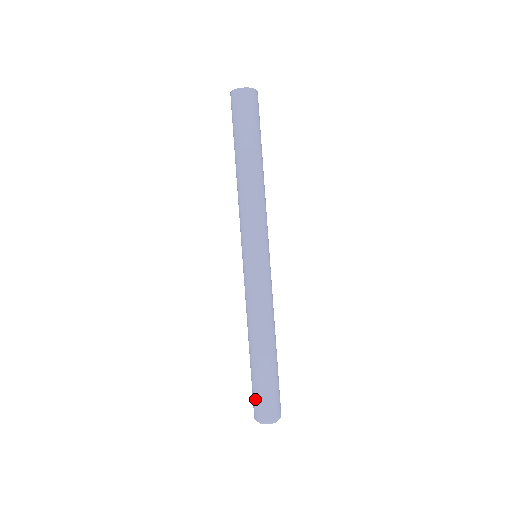
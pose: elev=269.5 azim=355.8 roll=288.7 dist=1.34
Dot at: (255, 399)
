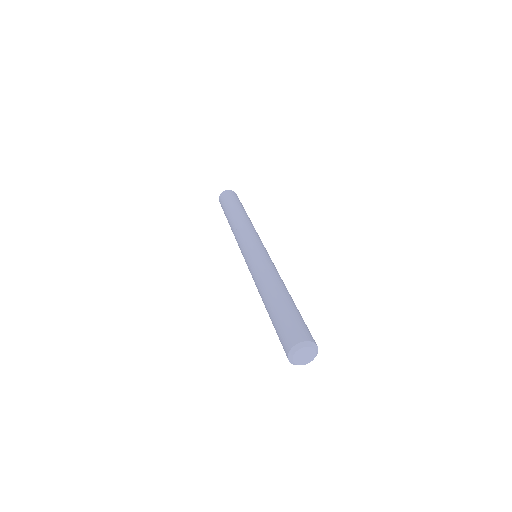
Dot at: (287, 328)
